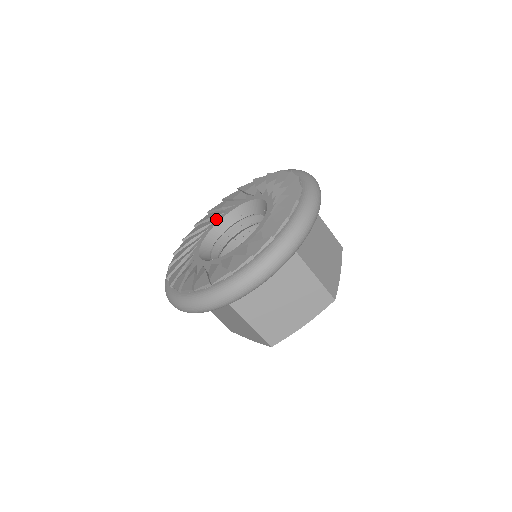
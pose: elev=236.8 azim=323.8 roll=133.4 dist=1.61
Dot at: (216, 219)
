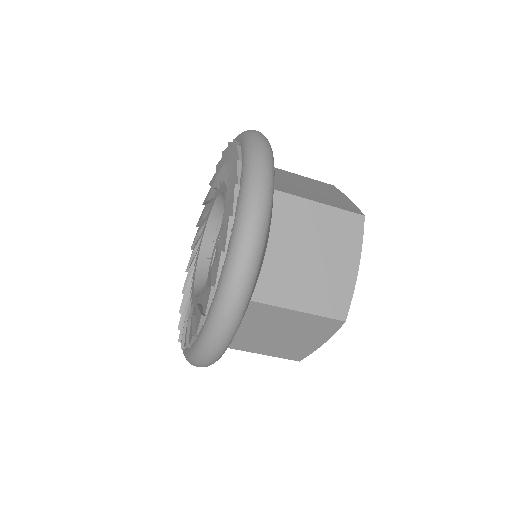
Dot at: (195, 263)
